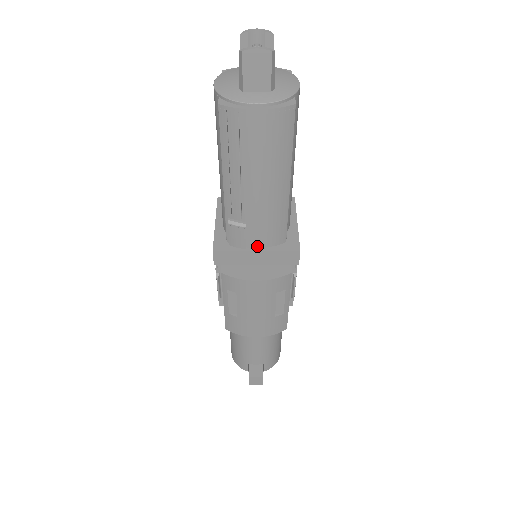
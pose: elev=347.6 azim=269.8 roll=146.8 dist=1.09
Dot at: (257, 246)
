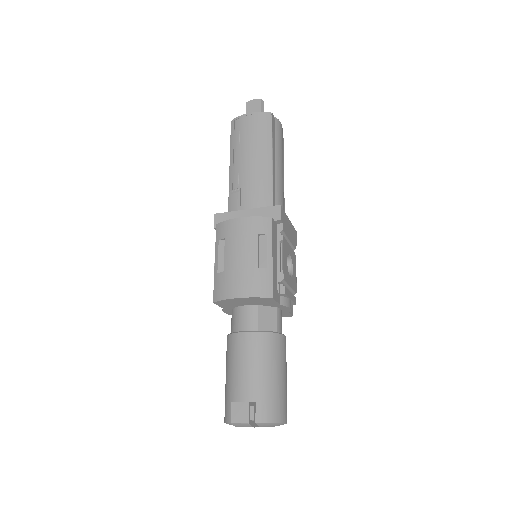
Dot at: (248, 209)
